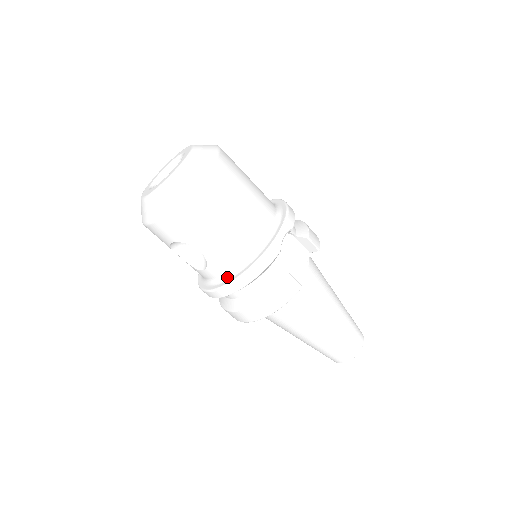
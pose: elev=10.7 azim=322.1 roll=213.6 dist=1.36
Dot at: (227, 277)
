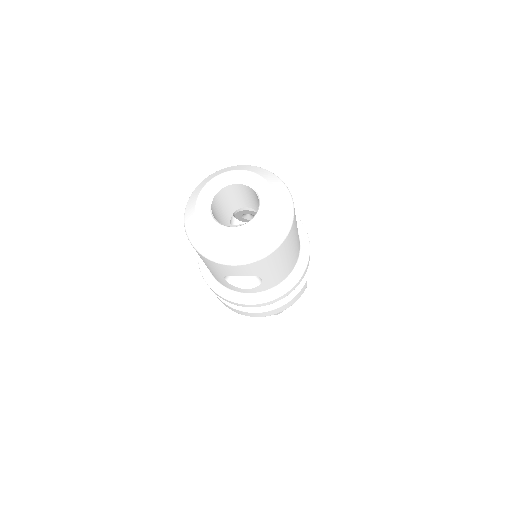
Dot at: (268, 292)
